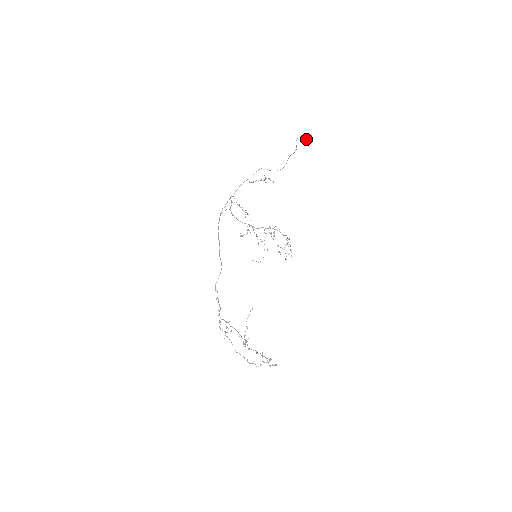
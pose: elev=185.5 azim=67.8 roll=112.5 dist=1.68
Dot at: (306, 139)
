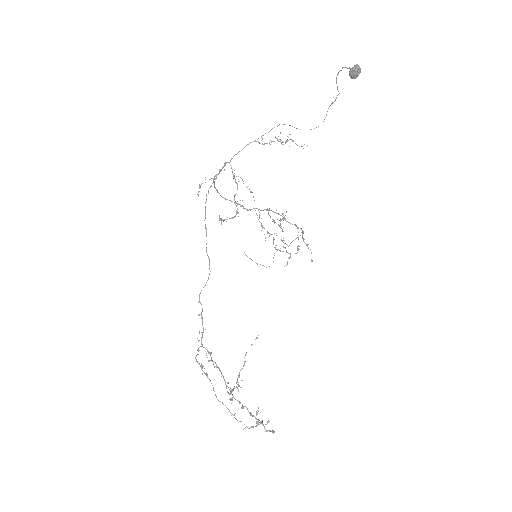
Dot at: (350, 73)
